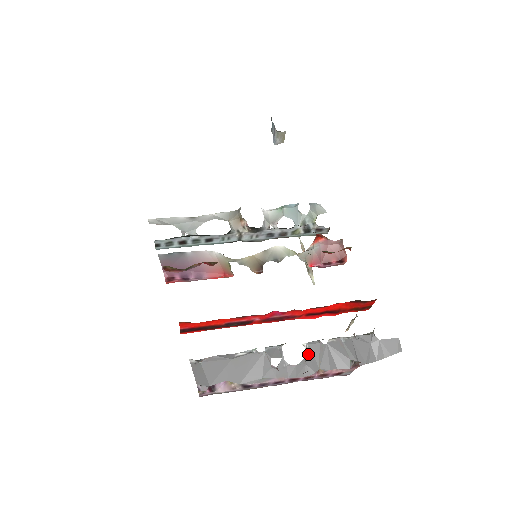
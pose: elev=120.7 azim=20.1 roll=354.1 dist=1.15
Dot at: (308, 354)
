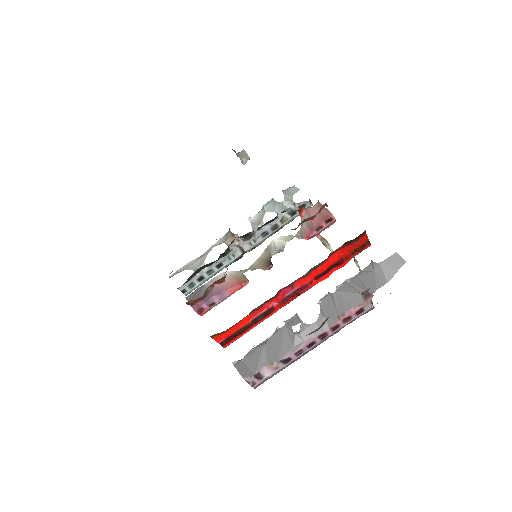
Dot at: (324, 308)
